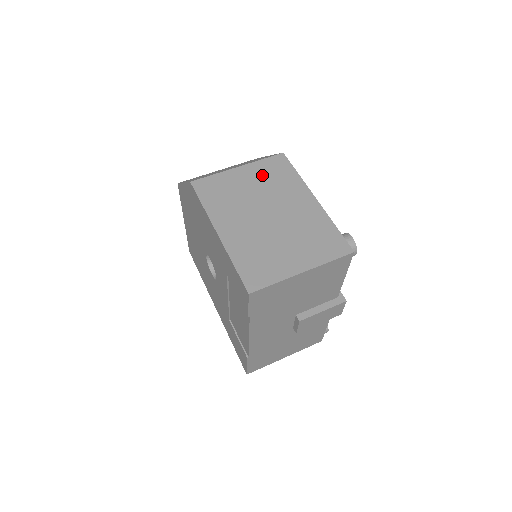
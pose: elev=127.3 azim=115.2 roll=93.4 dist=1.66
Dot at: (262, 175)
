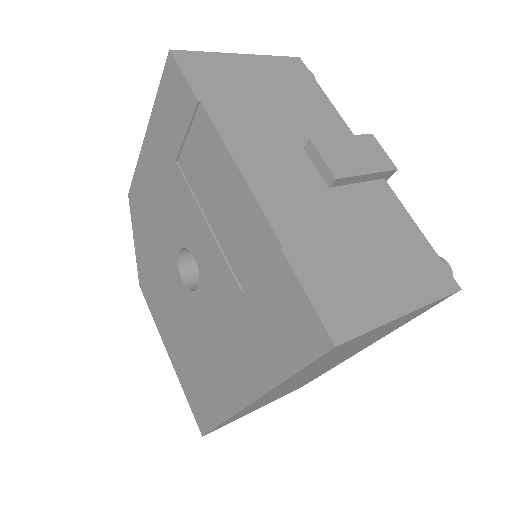
Dot at: occluded
